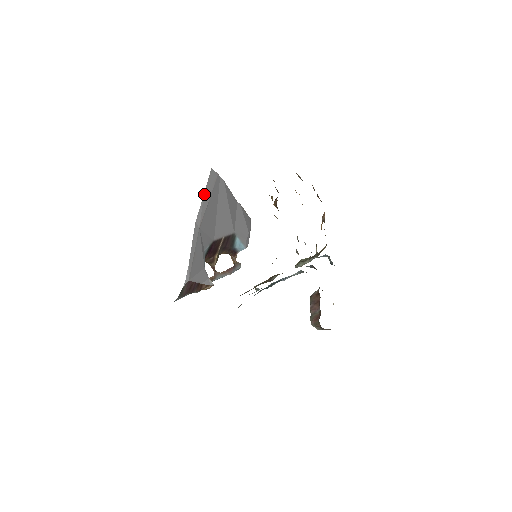
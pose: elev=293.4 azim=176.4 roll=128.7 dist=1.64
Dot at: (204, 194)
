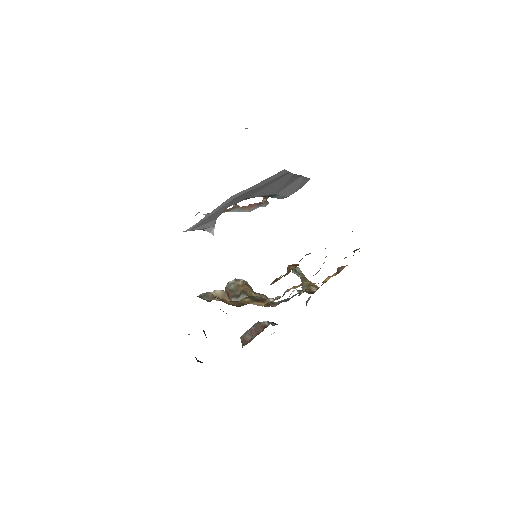
Dot at: (258, 183)
